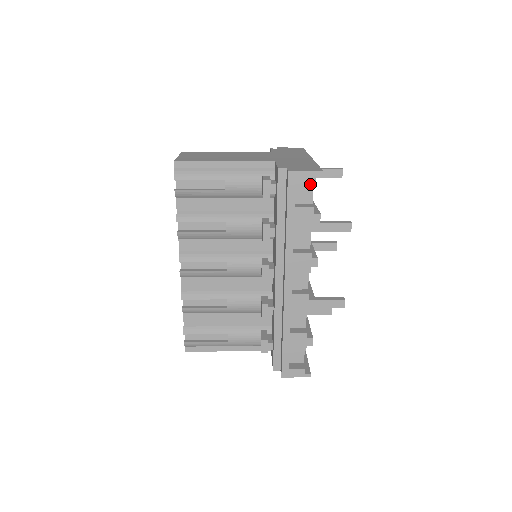
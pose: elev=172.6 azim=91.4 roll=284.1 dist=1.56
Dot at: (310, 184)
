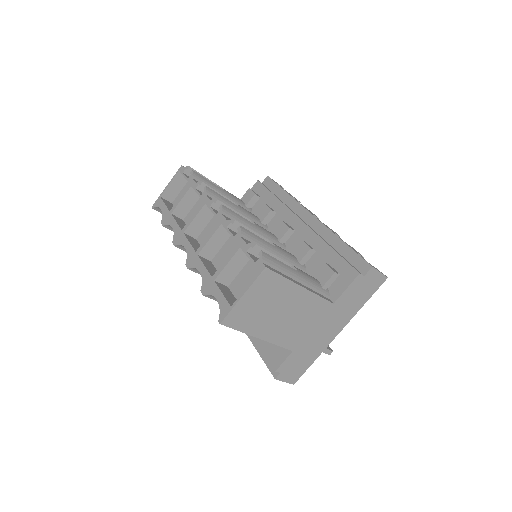
Dot at: occluded
